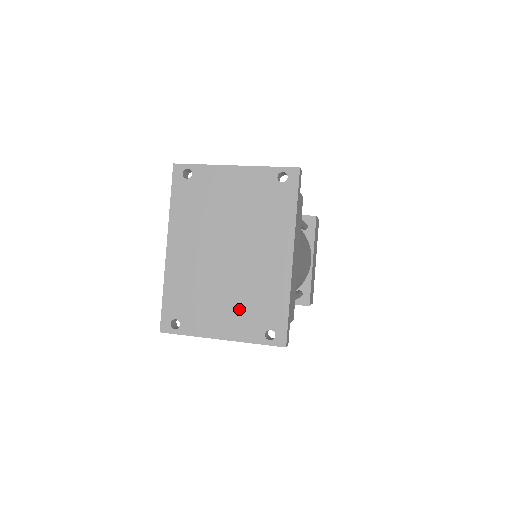
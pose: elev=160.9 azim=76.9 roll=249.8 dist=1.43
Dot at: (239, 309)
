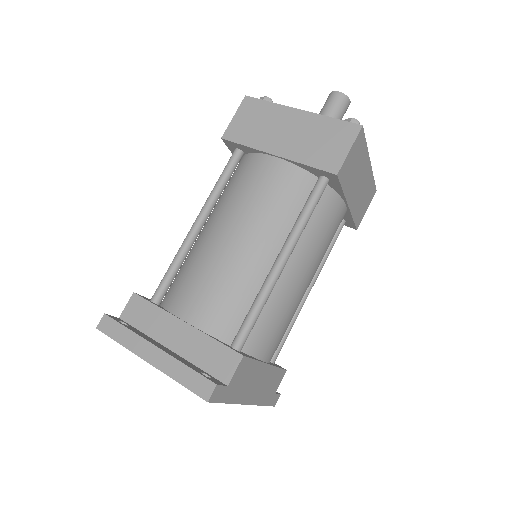
Dot at: occluded
